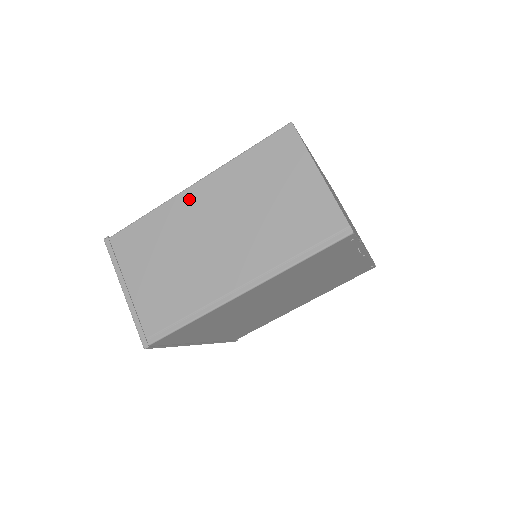
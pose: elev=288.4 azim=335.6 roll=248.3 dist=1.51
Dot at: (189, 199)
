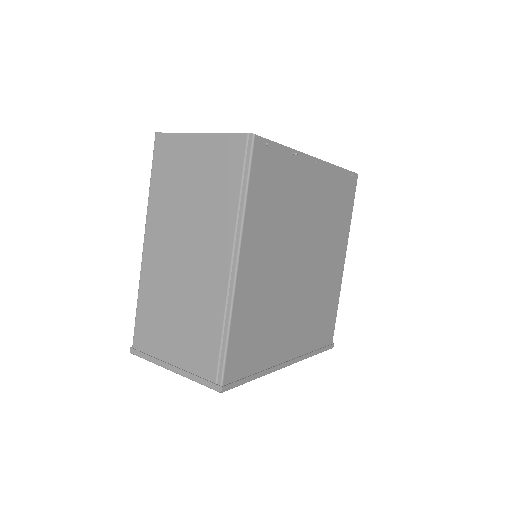
Dot at: (149, 256)
